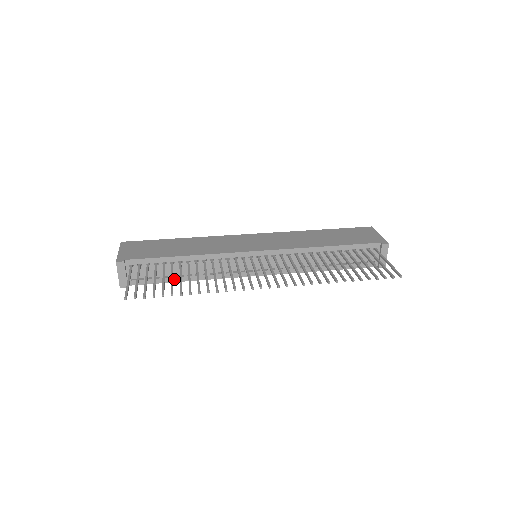
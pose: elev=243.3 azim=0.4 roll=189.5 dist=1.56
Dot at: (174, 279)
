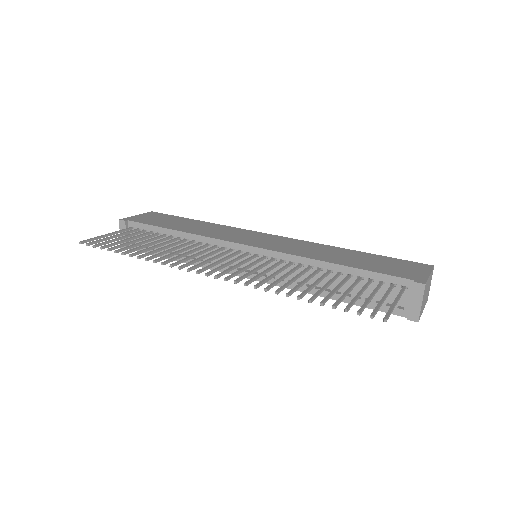
Dot at: occluded
